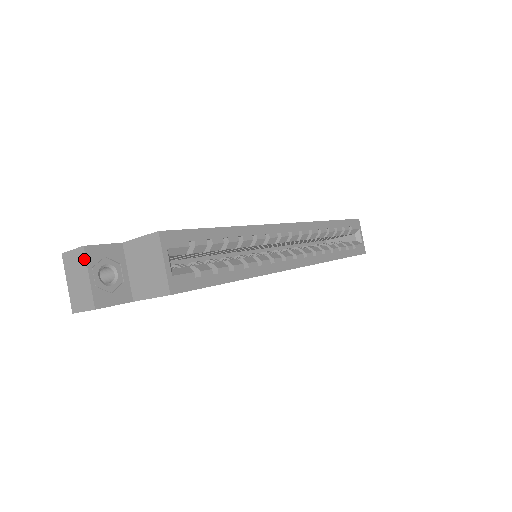
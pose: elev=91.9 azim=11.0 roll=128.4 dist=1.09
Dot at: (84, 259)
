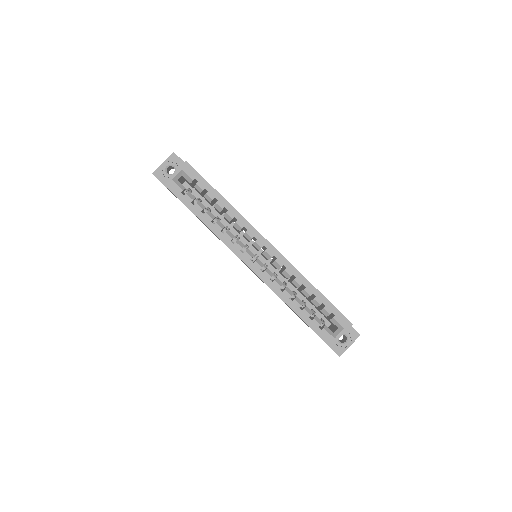
Dot at: (170, 156)
